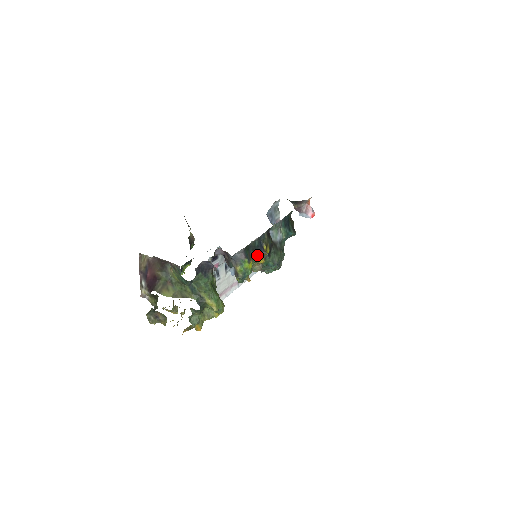
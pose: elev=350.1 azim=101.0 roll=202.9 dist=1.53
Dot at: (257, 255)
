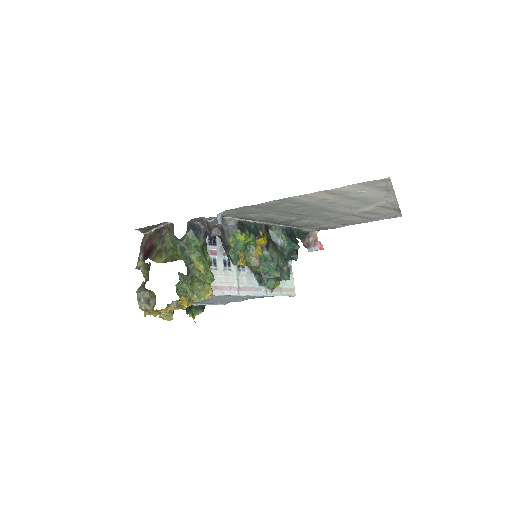
Dot at: (251, 234)
